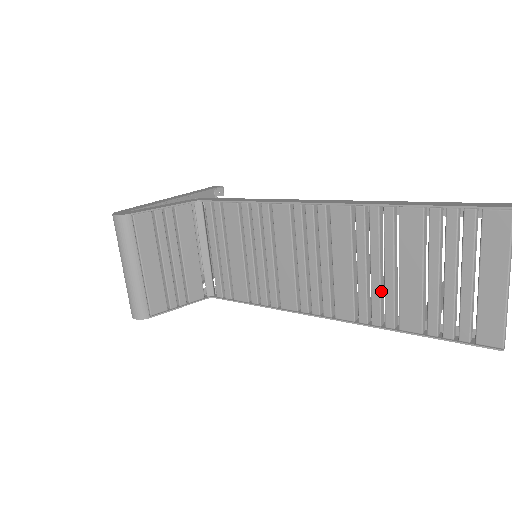
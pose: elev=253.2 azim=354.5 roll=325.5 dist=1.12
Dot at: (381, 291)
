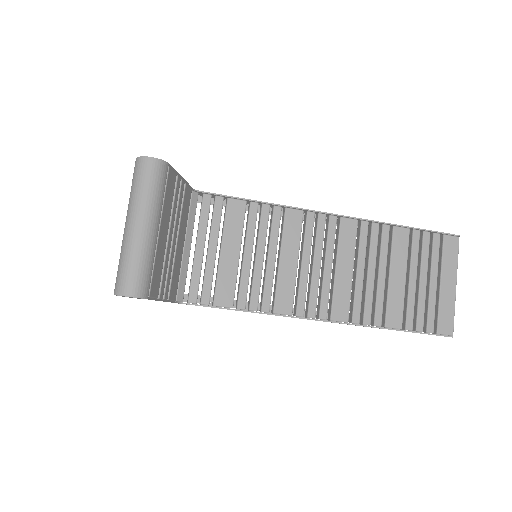
Dot at: (372, 293)
